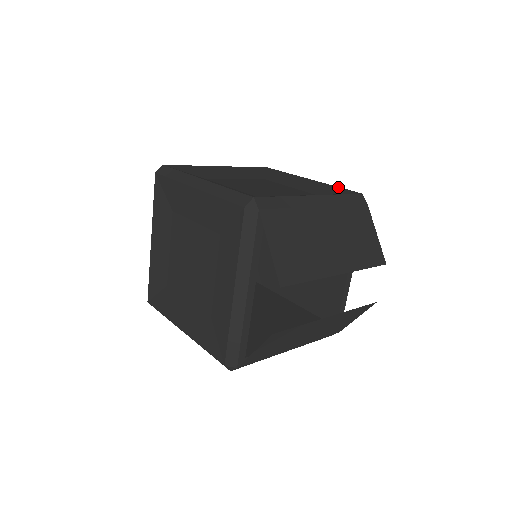
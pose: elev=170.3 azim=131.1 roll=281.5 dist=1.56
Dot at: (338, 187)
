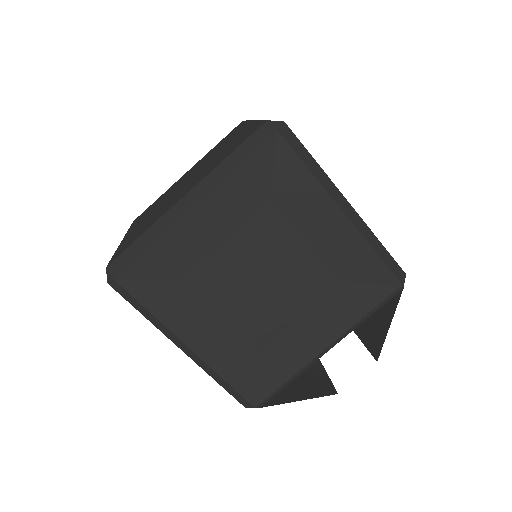
Dot at: occluded
